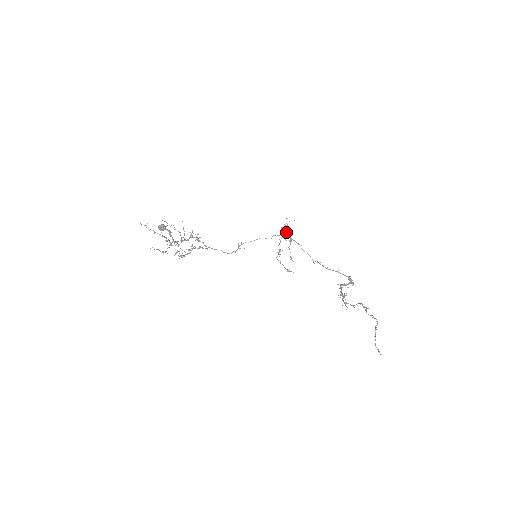
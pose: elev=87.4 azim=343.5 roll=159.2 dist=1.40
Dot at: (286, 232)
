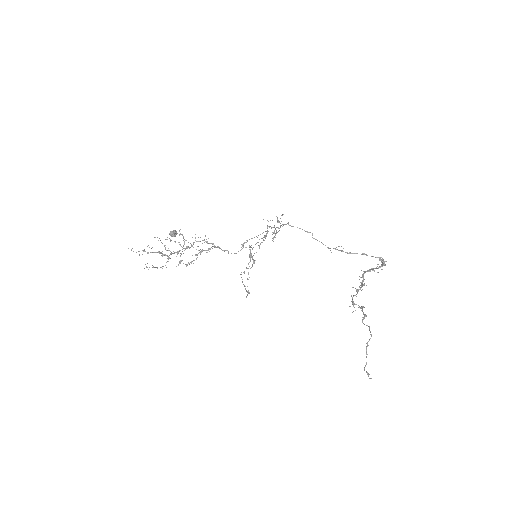
Dot at: (265, 235)
